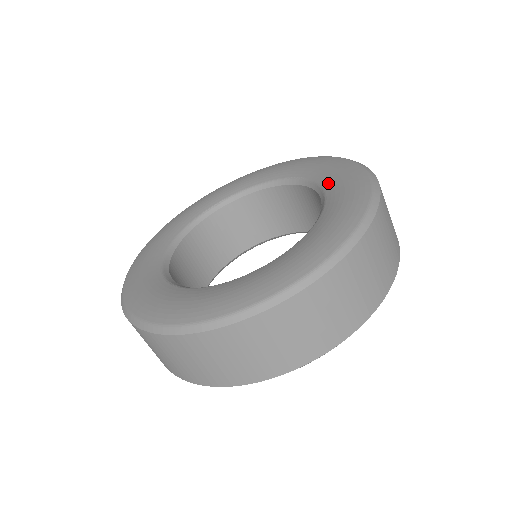
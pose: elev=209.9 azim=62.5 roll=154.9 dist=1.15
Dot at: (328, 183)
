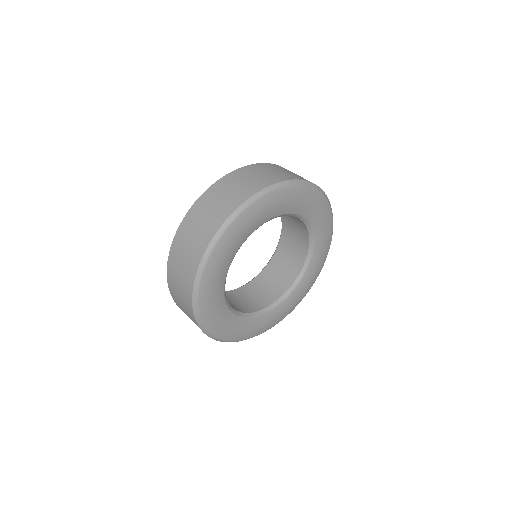
Dot at: occluded
